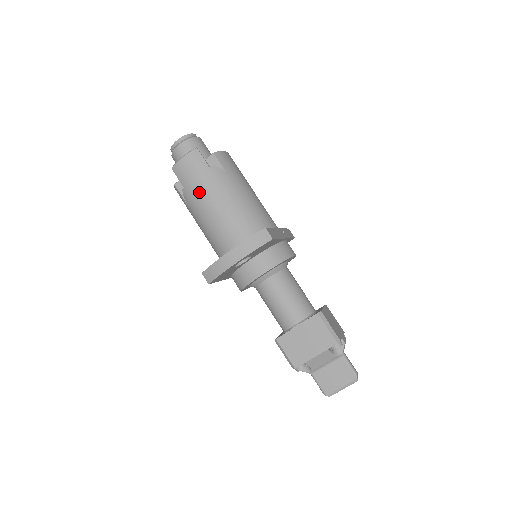
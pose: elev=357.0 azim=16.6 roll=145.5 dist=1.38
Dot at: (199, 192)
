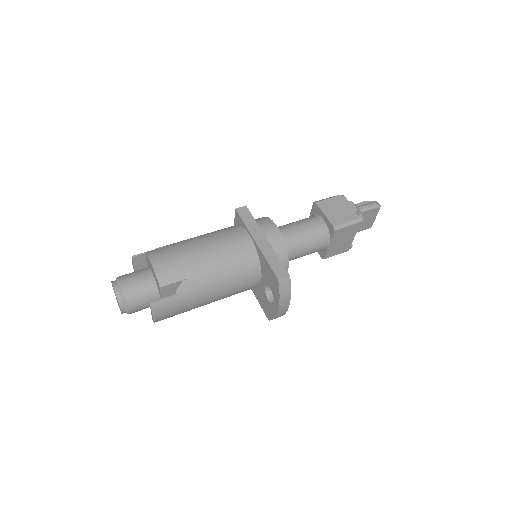
Dot at: (194, 306)
